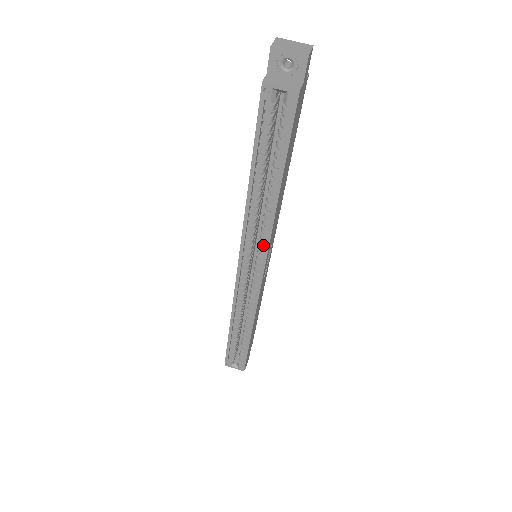
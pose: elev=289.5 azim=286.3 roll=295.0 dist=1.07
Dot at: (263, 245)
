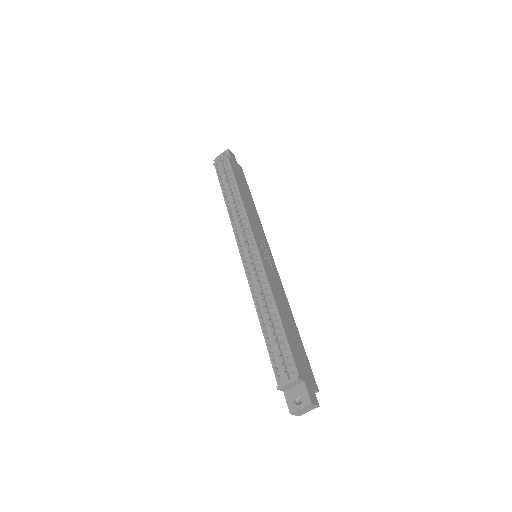
Dot at: occluded
